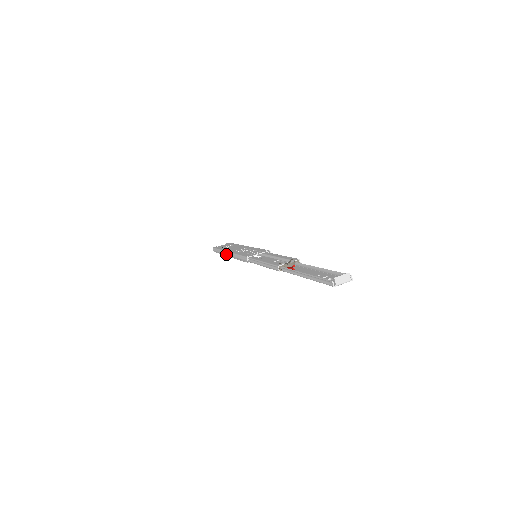
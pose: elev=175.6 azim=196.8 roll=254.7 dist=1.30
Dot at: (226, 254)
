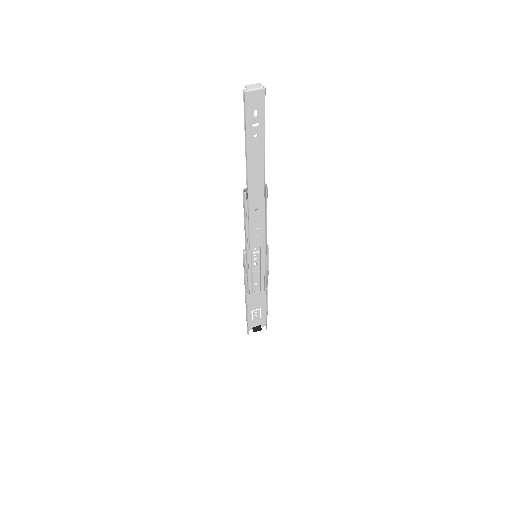
Dot at: (245, 300)
